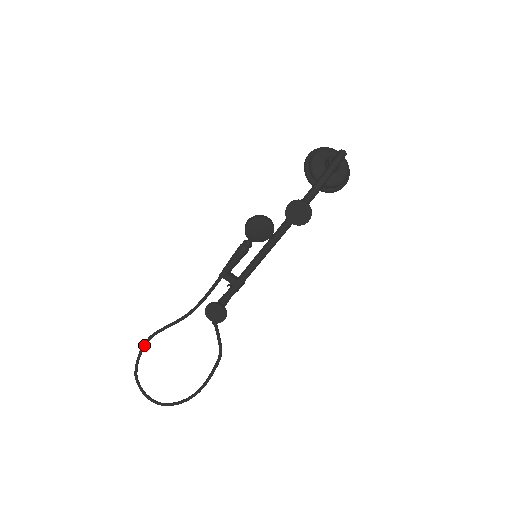
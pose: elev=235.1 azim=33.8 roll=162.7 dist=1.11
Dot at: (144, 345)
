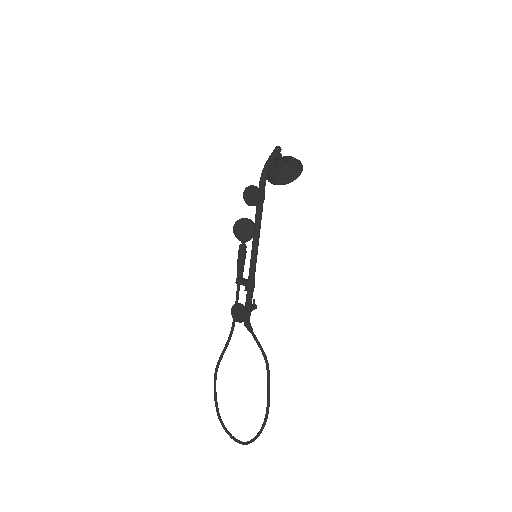
Dot at: (214, 381)
